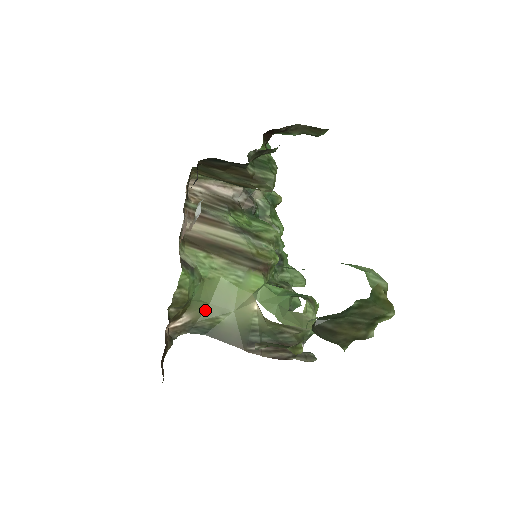
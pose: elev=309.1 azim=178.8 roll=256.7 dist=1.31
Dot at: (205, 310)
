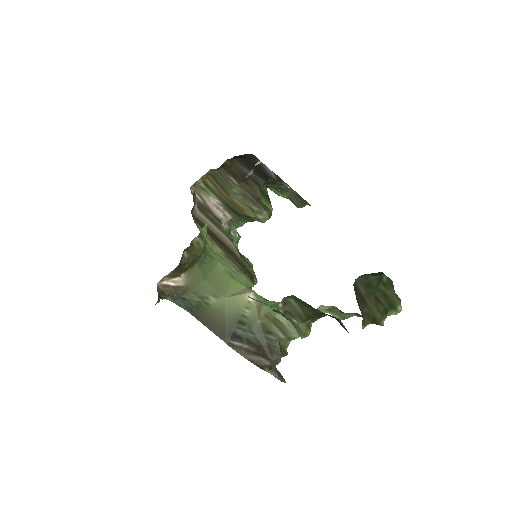
Dot at: (199, 284)
